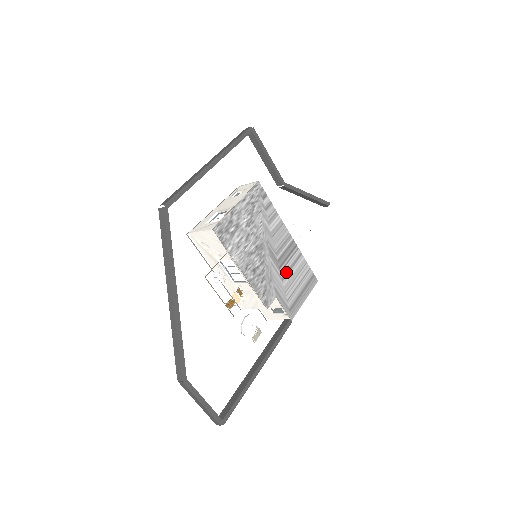
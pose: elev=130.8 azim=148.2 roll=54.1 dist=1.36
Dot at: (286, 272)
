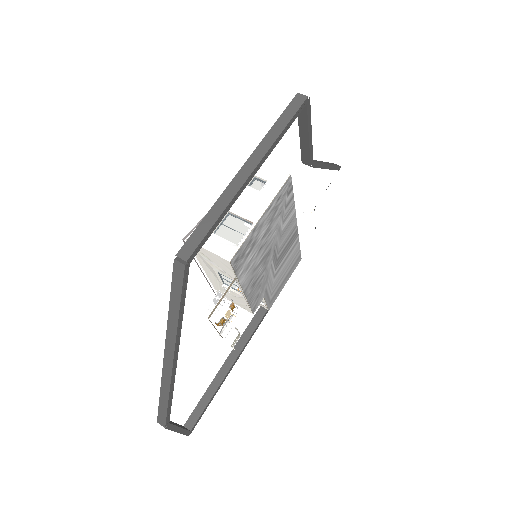
Dot at: (280, 267)
